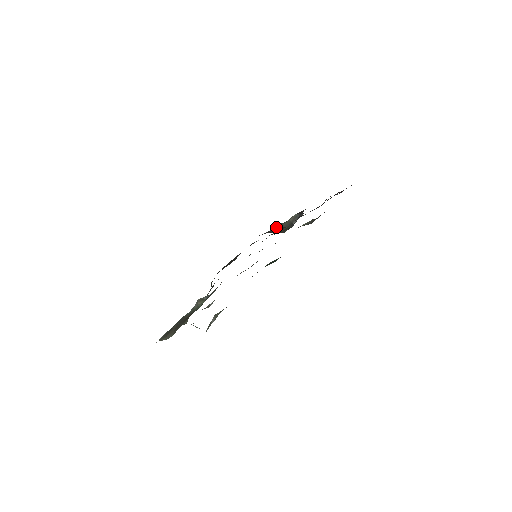
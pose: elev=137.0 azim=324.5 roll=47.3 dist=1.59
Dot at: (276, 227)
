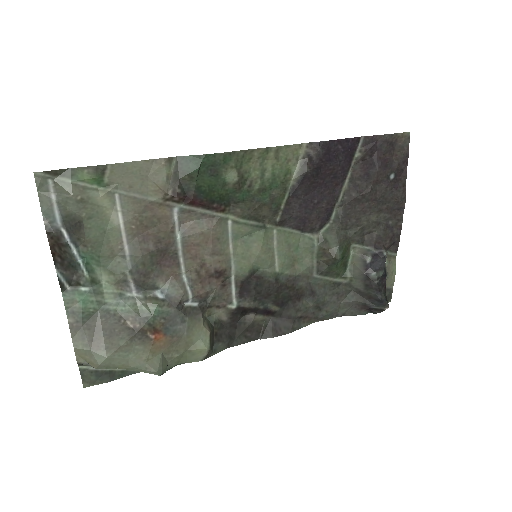
Dot at: (352, 284)
